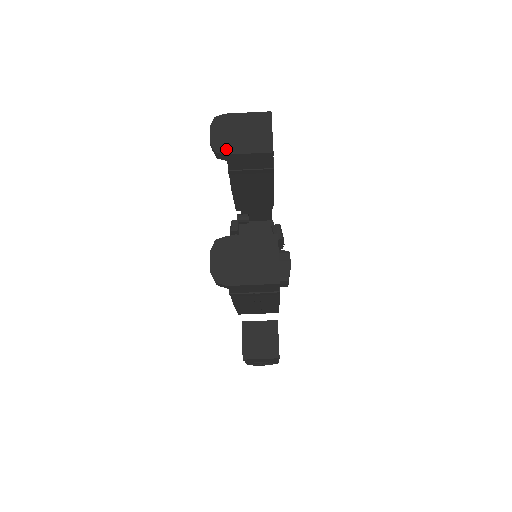
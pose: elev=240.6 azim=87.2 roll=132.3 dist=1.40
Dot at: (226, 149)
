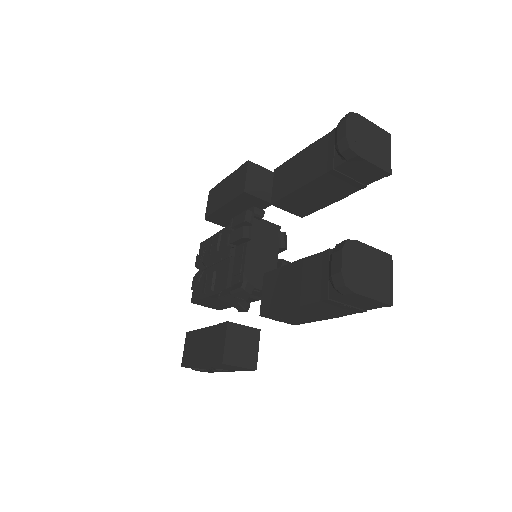
Dot at: (358, 150)
